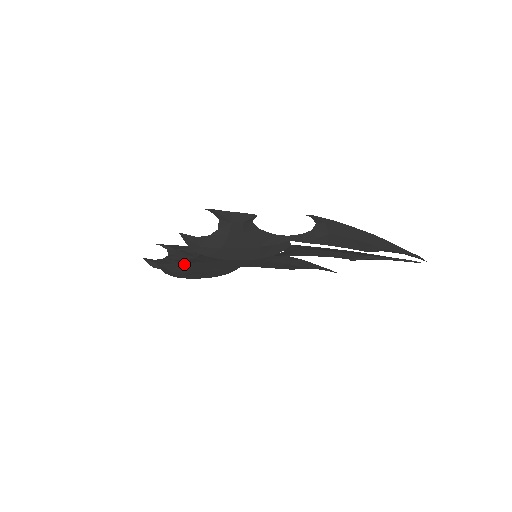
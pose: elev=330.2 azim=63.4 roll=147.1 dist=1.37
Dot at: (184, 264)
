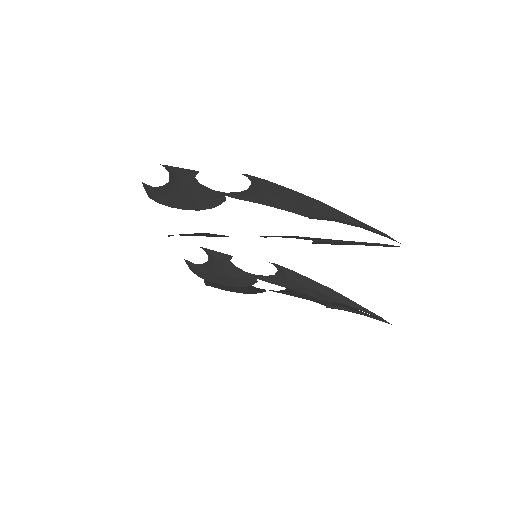
Dot at: (173, 235)
